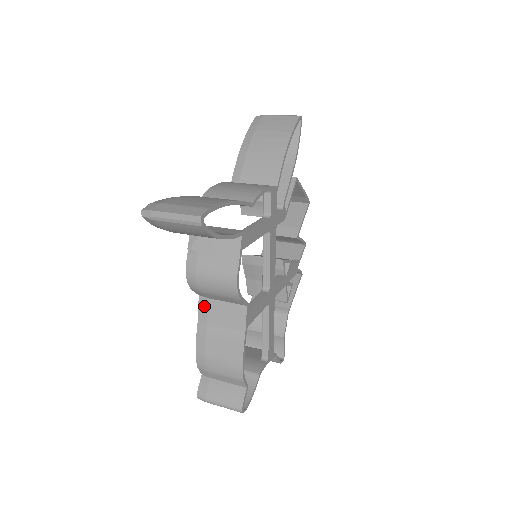
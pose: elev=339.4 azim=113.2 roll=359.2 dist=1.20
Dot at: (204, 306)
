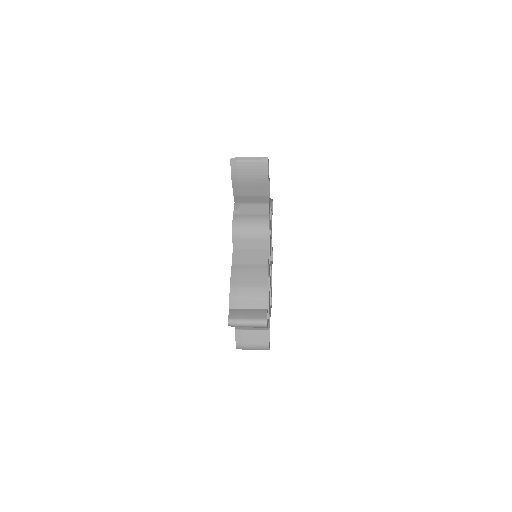
Dot at: (237, 254)
